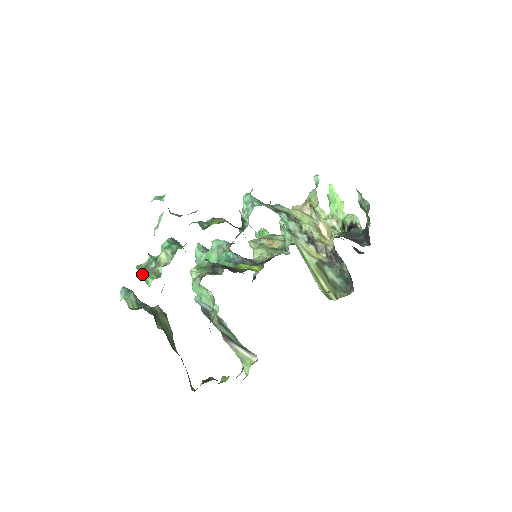
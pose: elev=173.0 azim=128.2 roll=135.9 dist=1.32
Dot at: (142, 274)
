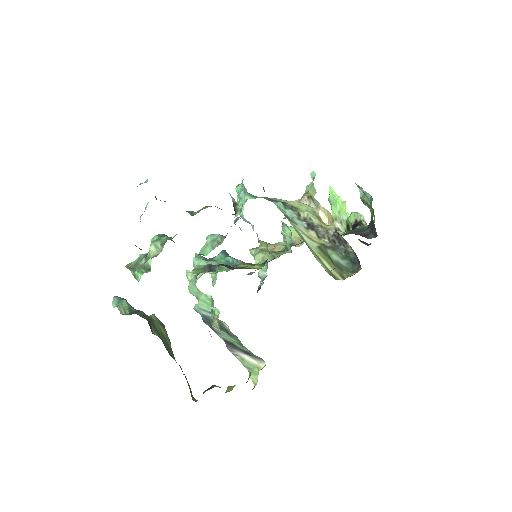
Dot at: (131, 271)
